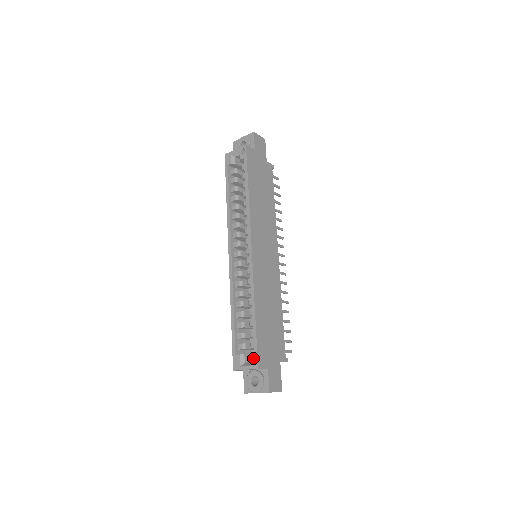
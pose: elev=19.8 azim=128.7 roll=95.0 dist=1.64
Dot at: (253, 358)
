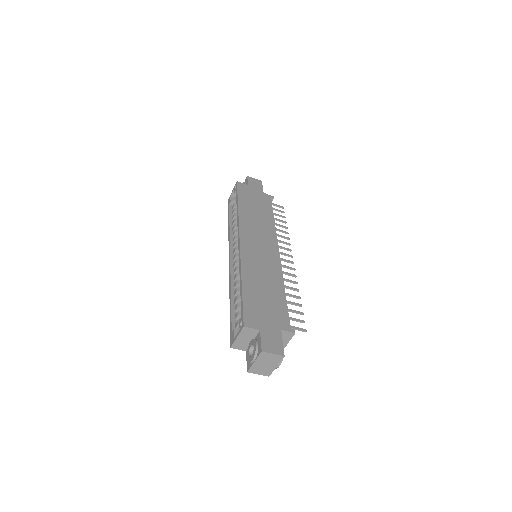
Dot at: (241, 321)
